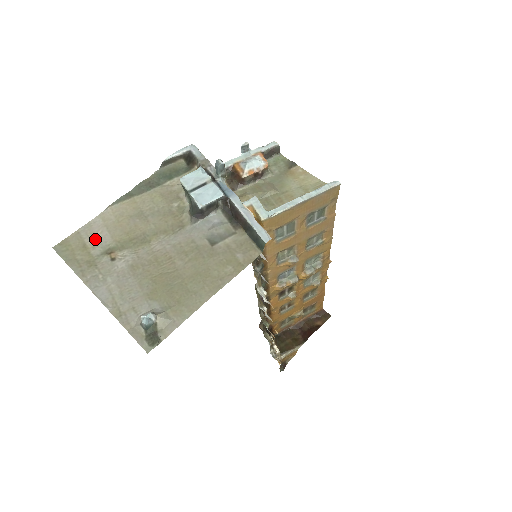
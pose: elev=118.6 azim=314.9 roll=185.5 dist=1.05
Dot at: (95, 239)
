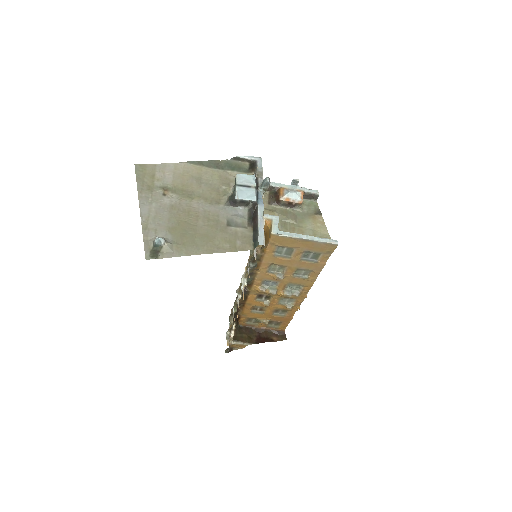
Dot at: (162, 176)
